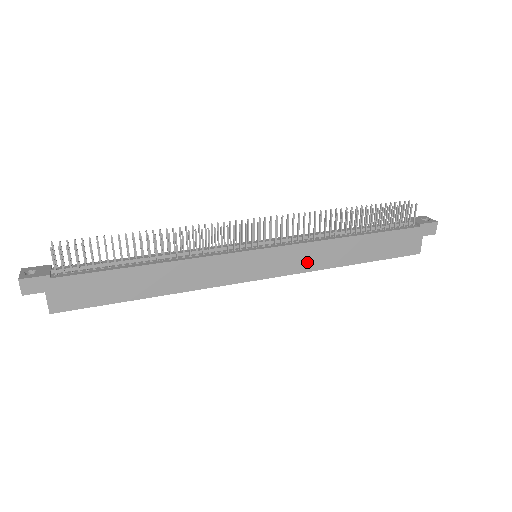
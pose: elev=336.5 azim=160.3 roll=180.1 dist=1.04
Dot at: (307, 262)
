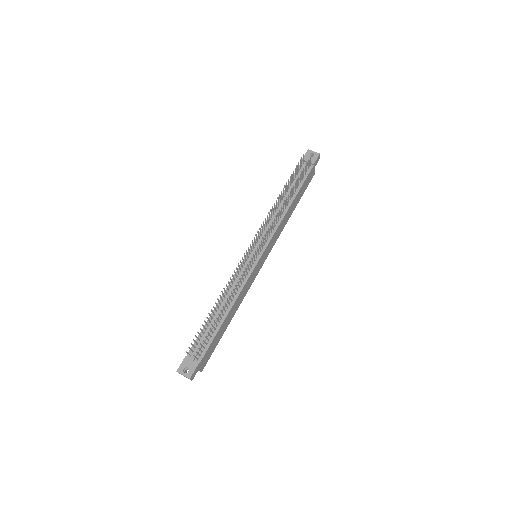
Dot at: (277, 235)
